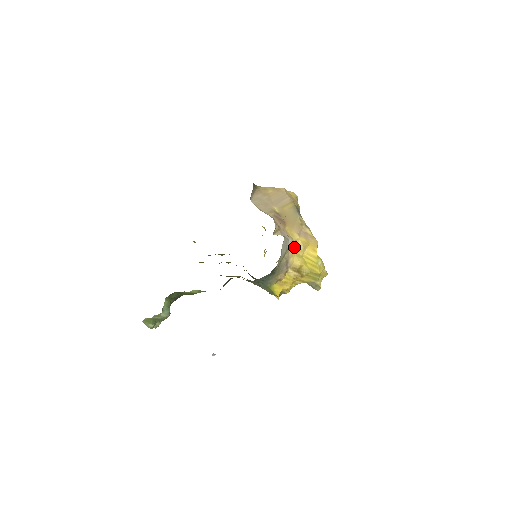
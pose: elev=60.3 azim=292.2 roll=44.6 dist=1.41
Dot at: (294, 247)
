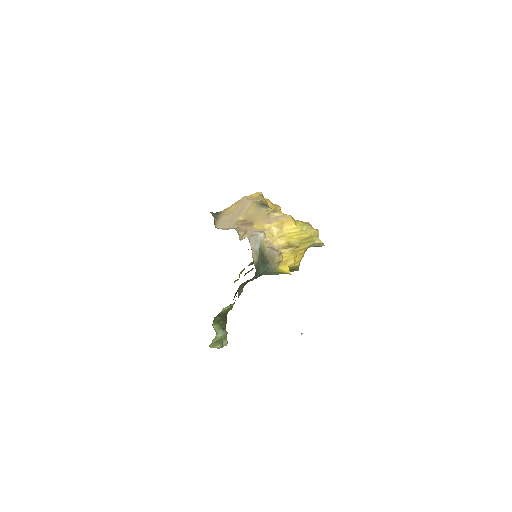
Dot at: (271, 234)
